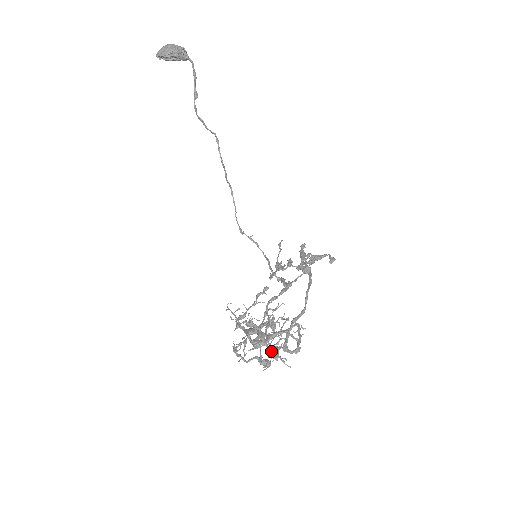
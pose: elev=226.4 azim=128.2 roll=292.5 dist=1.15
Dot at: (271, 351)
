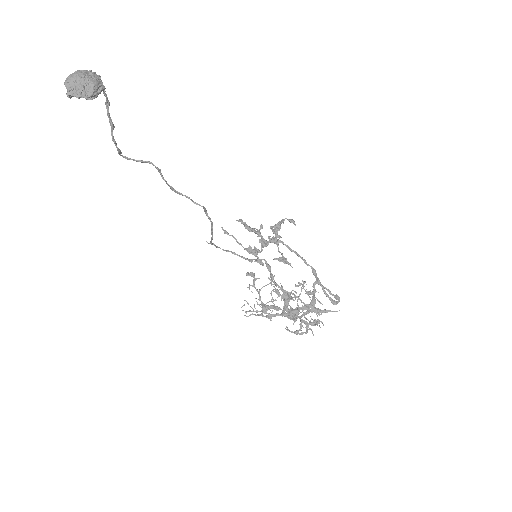
Dot at: (319, 312)
